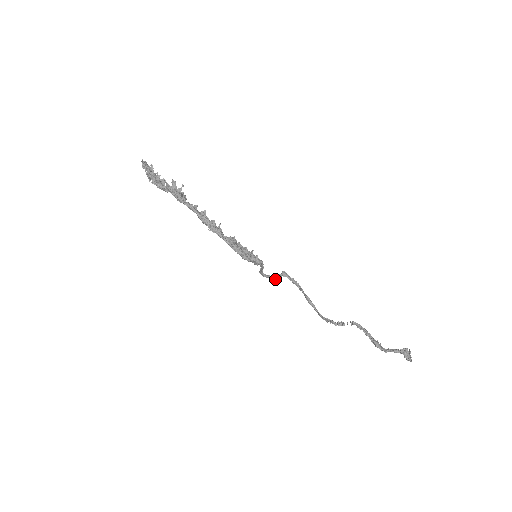
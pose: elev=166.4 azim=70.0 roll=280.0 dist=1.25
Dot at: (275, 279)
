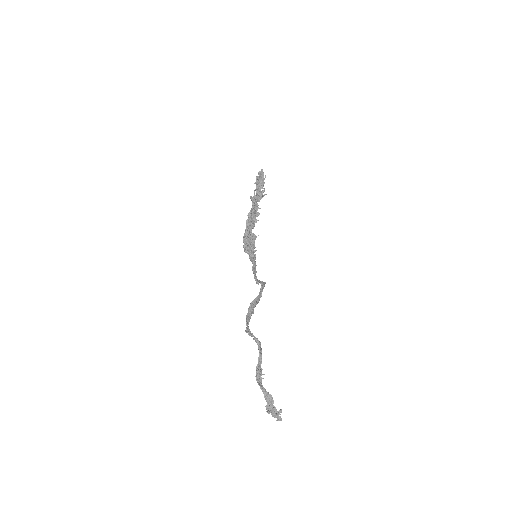
Dot at: (256, 282)
